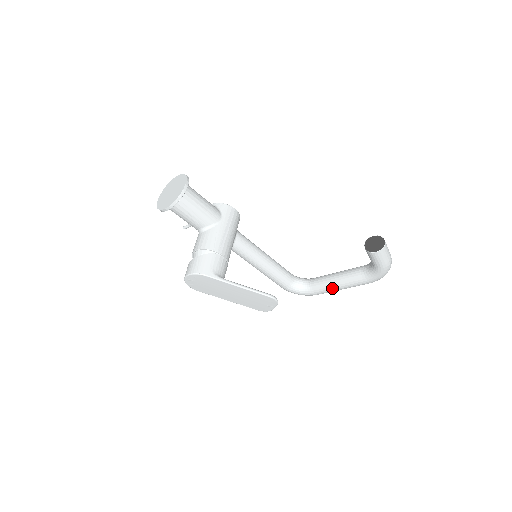
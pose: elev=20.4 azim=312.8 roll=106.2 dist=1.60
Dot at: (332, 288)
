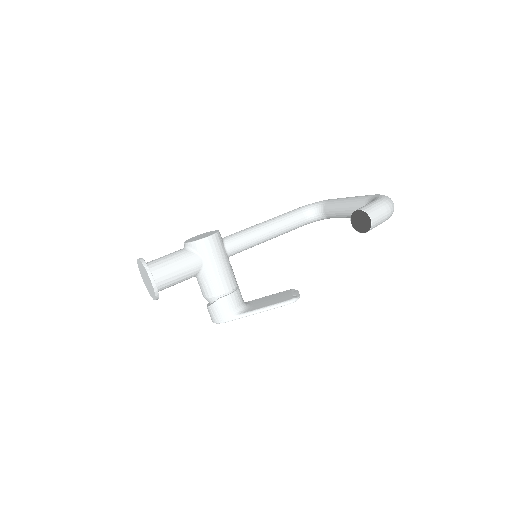
Dot at: occluded
